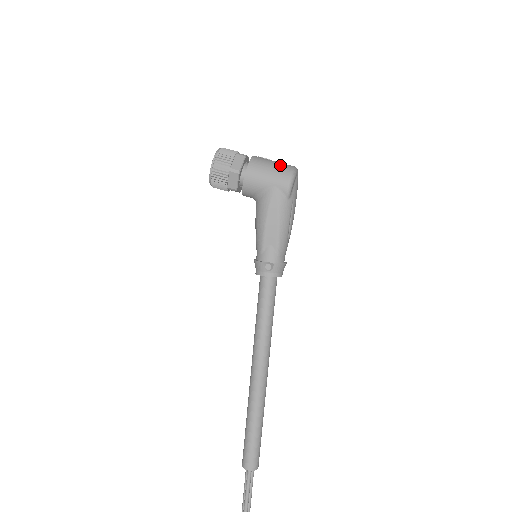
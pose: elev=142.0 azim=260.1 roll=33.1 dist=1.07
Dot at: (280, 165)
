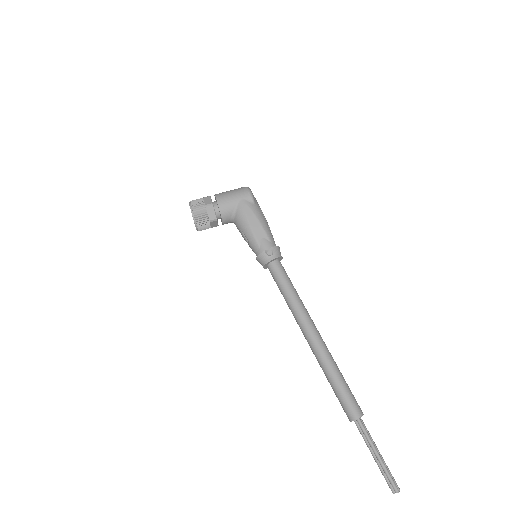
Dot at: (236, 189)
